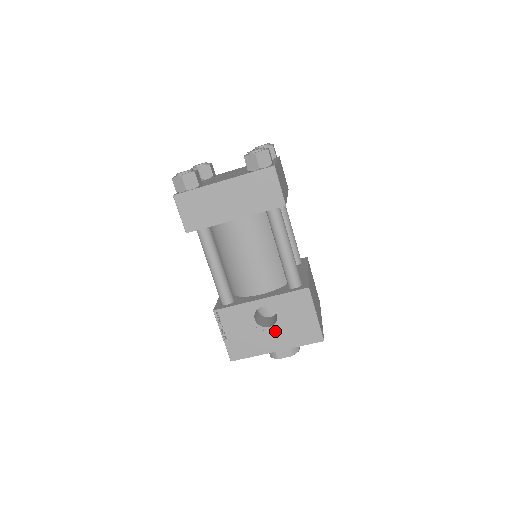
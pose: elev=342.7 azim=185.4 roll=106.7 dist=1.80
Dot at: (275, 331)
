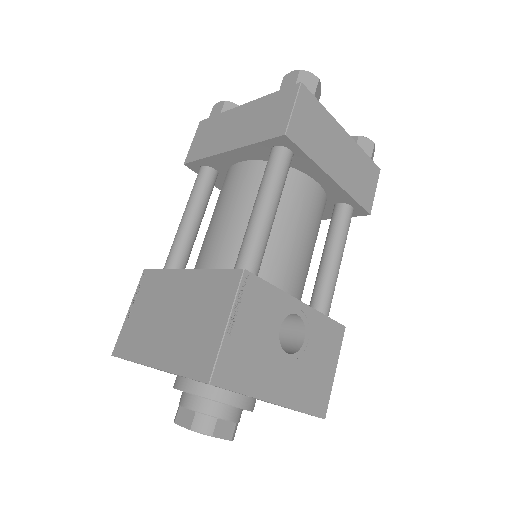
Dot at: (290, 365)
